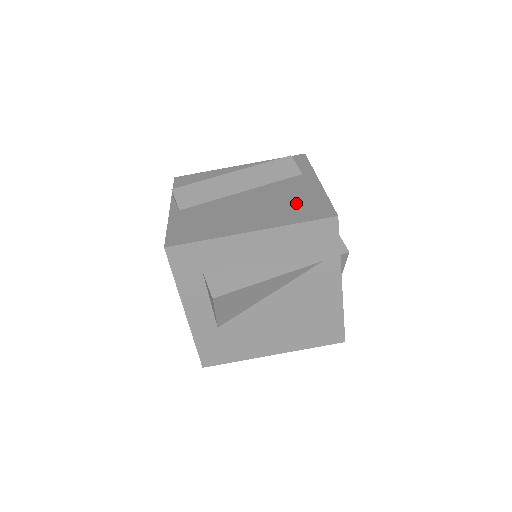
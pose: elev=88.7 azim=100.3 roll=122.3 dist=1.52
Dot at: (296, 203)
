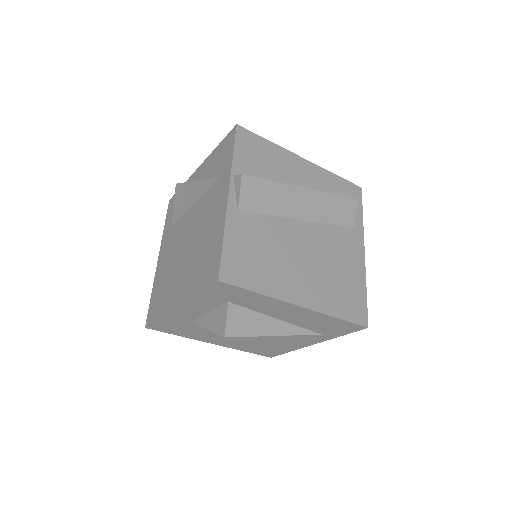
Dot at: (342, 281)
